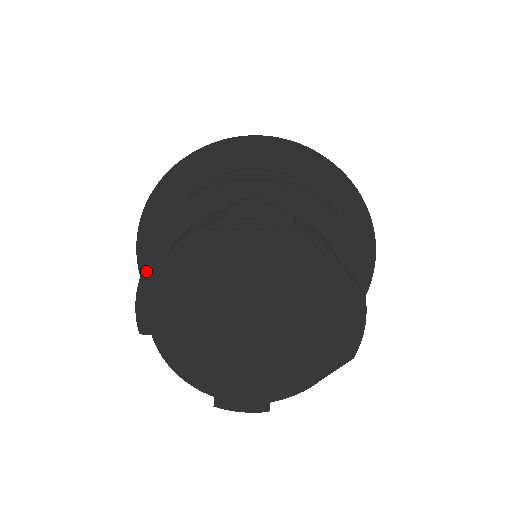
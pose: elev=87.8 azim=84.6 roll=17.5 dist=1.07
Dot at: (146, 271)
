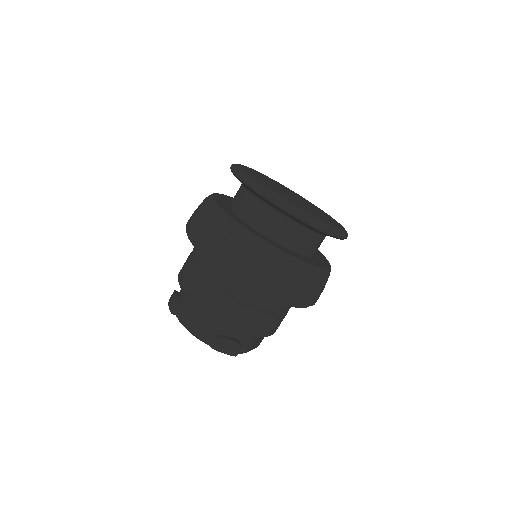
Dot at: (176, 306)
